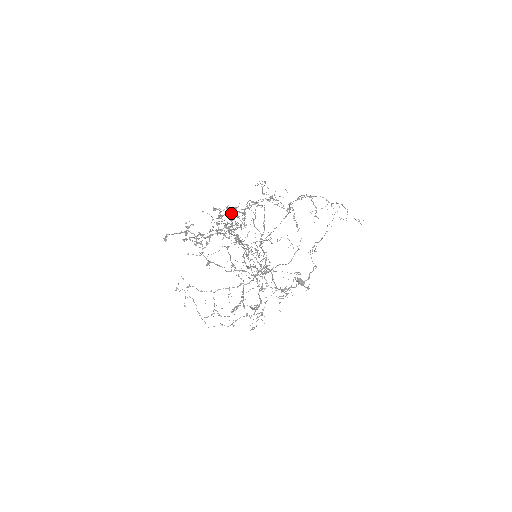
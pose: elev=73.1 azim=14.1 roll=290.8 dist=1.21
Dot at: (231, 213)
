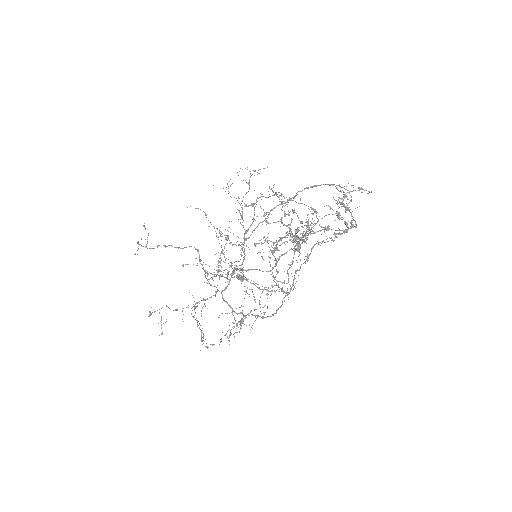
Dot at: (332, 209)
